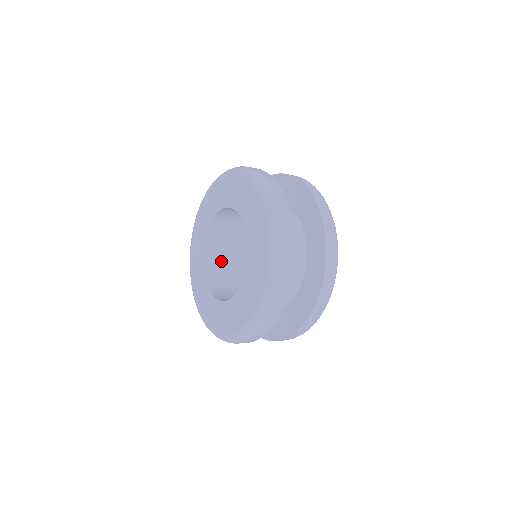
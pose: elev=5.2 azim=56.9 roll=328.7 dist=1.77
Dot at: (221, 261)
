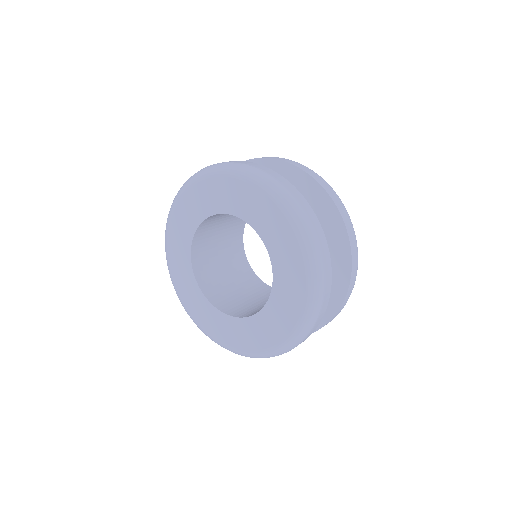
Dot at: (208, 241)
